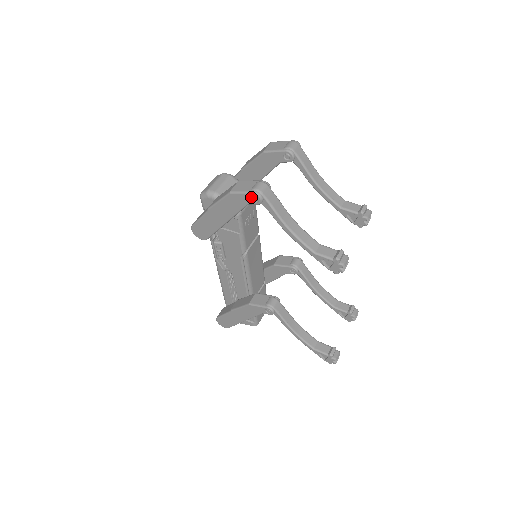
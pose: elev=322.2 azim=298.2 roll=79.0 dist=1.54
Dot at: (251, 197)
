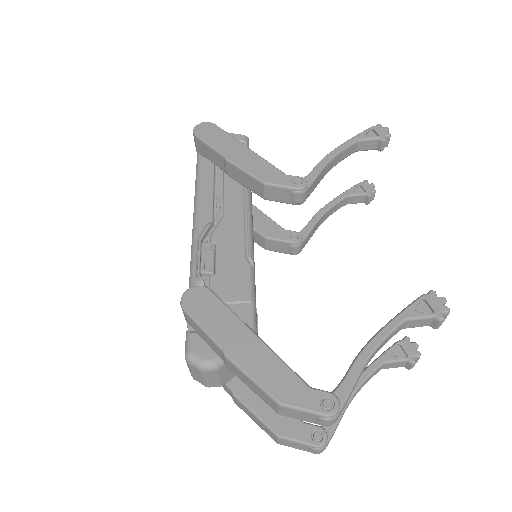
Dot at: occluded
